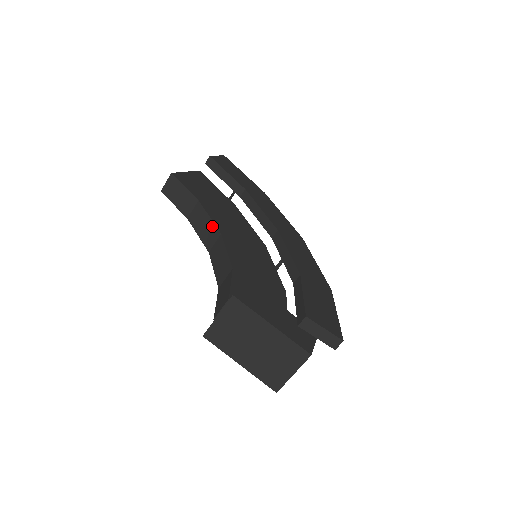
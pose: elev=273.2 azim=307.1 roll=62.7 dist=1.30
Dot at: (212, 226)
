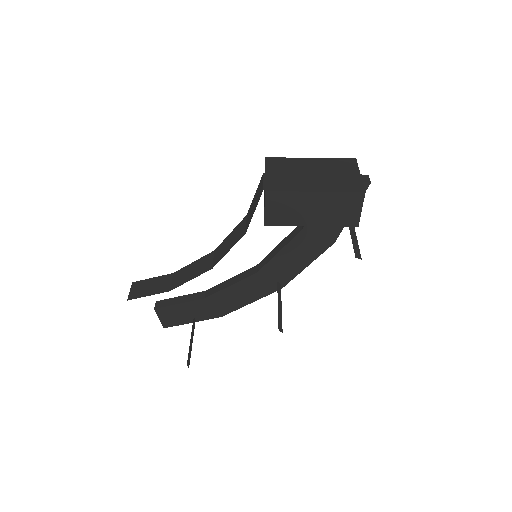
Dot at: (201, 260)
